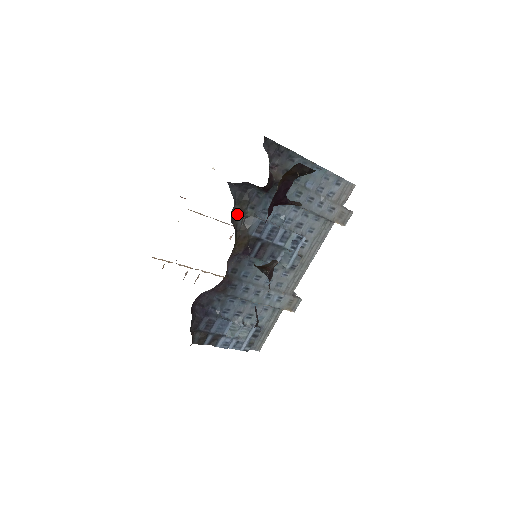
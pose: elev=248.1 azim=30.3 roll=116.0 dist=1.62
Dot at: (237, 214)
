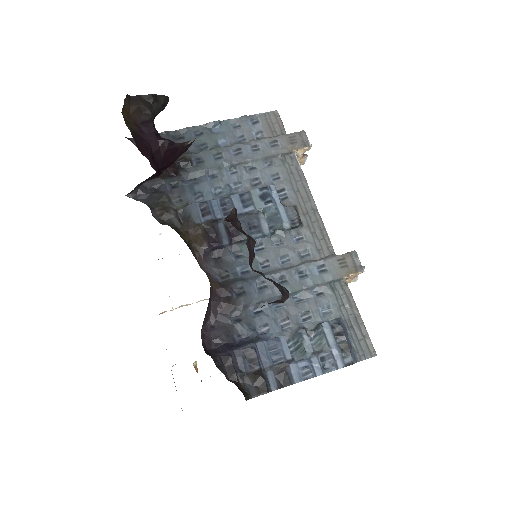
Dot at: (163, 214)
